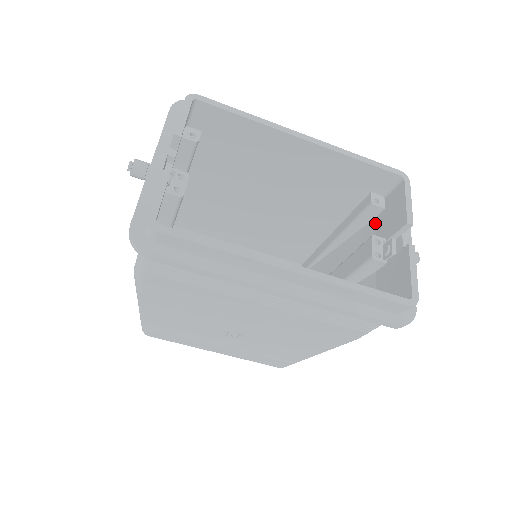
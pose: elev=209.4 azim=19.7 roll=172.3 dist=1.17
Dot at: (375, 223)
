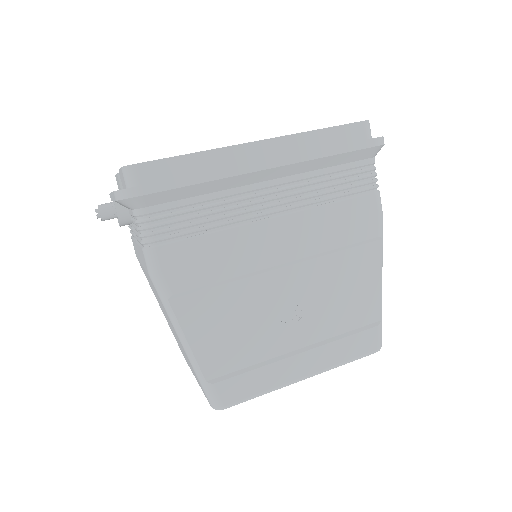
Dot at: occluded
